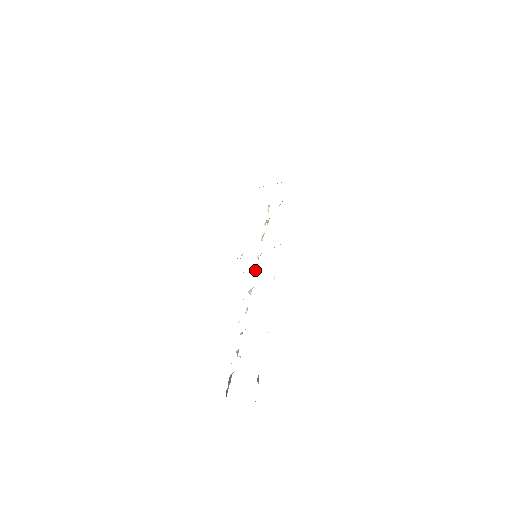
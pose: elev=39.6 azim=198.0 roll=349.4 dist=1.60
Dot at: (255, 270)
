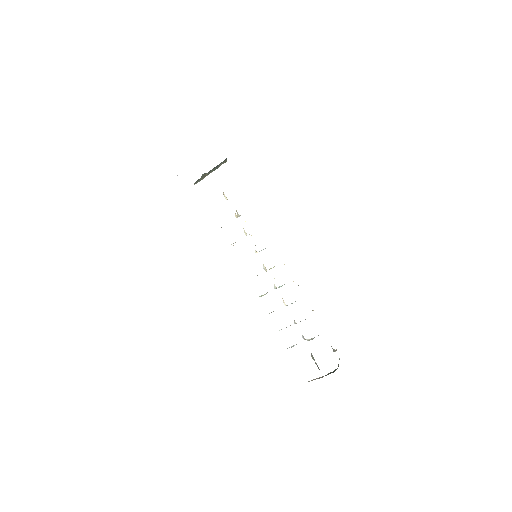
Dot at: (263, 265)
